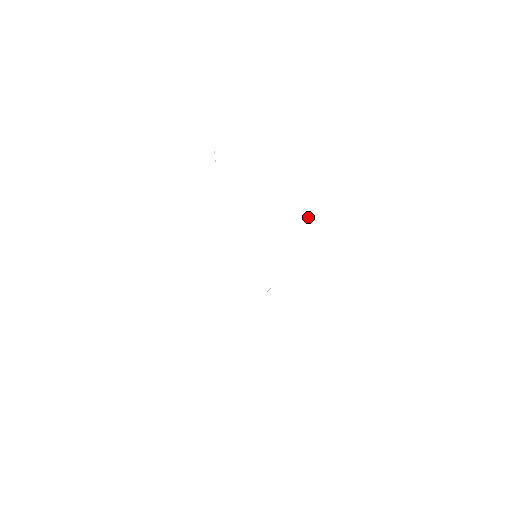
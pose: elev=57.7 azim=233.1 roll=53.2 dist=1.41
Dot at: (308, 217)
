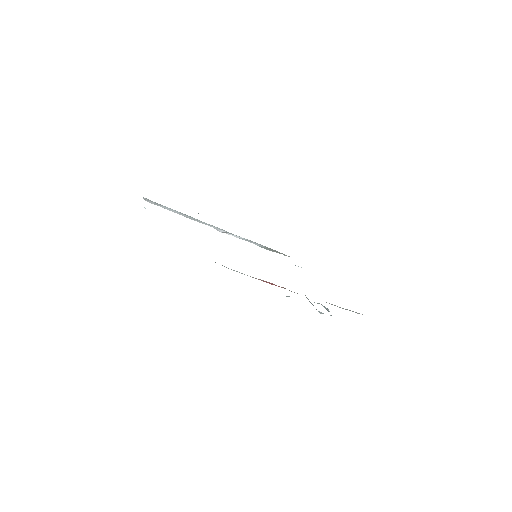
Dot at: (283, 254)
